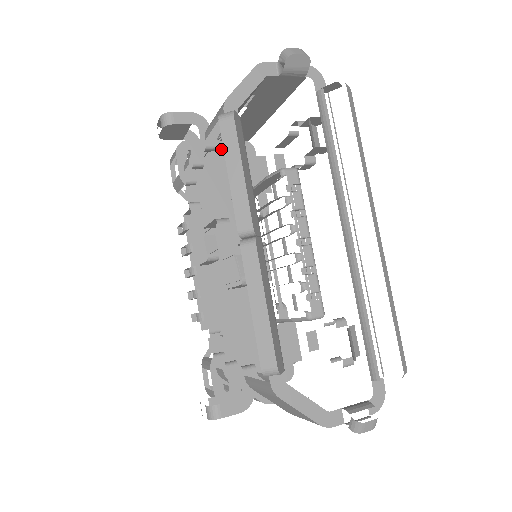
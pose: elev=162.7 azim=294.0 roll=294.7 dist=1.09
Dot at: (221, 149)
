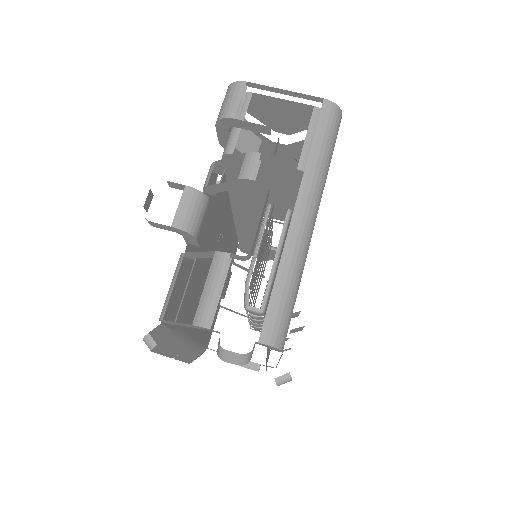
Dot at: (261, 166)
